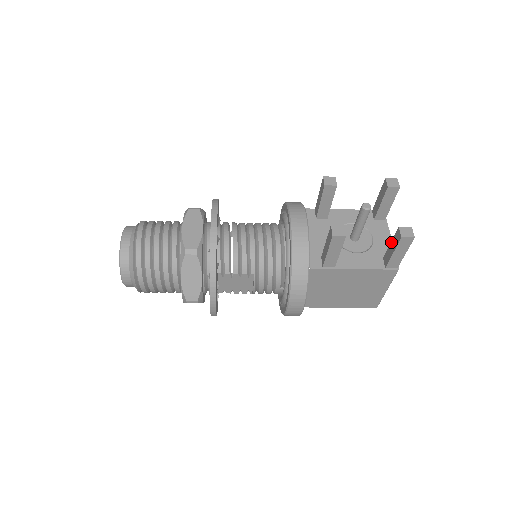
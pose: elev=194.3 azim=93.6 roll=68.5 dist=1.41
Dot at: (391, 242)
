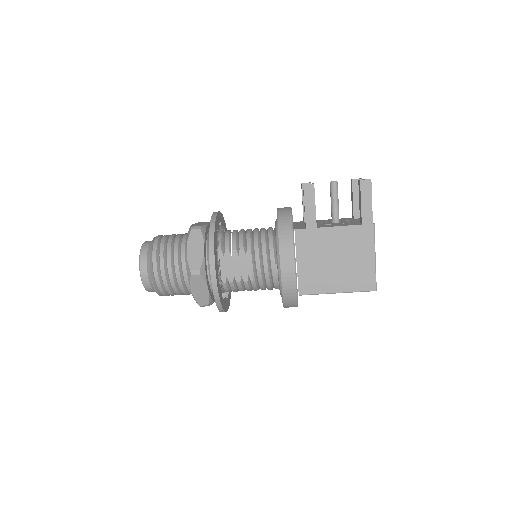
Dot at: (359, 199)
